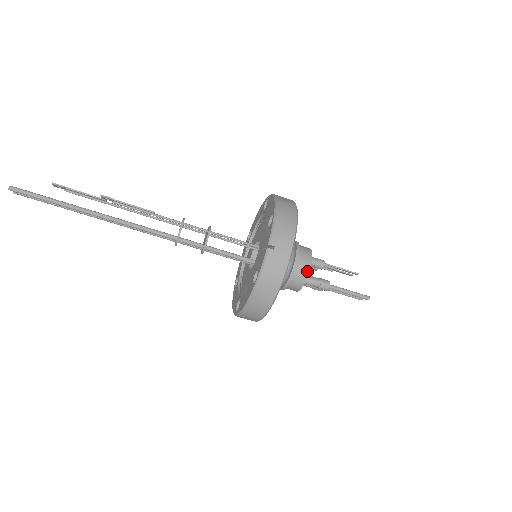
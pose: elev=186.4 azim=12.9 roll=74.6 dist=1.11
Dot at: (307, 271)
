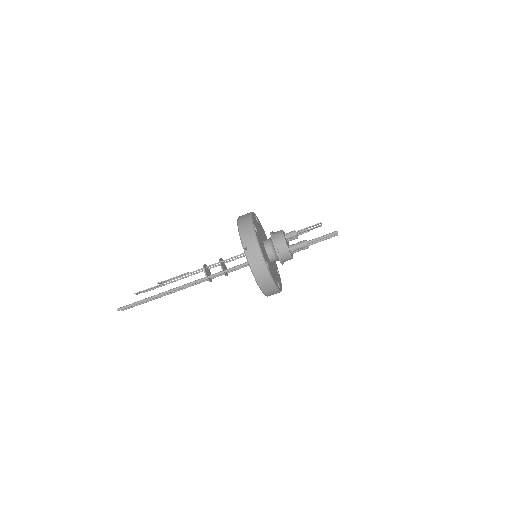
Dot at: (285, 244)
